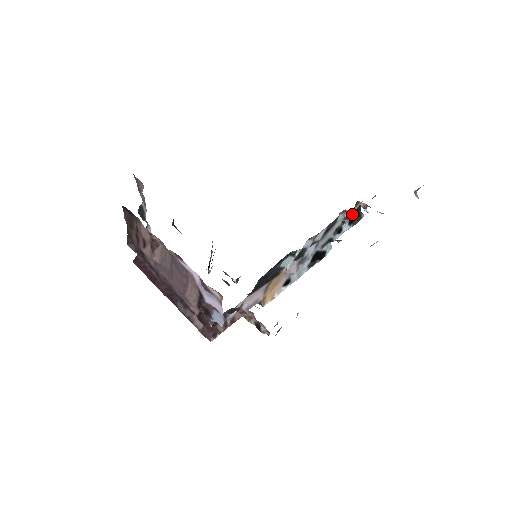
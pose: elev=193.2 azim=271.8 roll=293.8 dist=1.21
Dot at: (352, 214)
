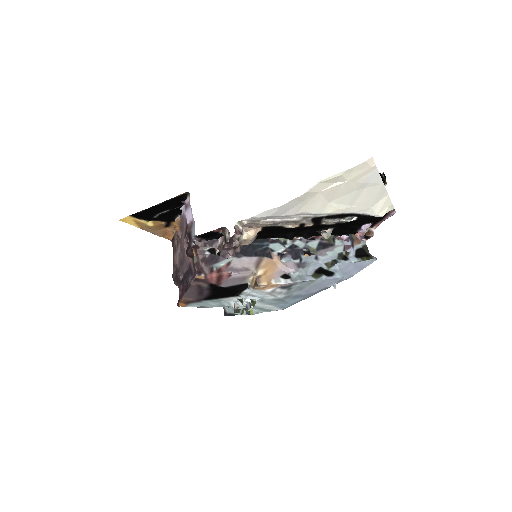
Dot at: (357, 250)
